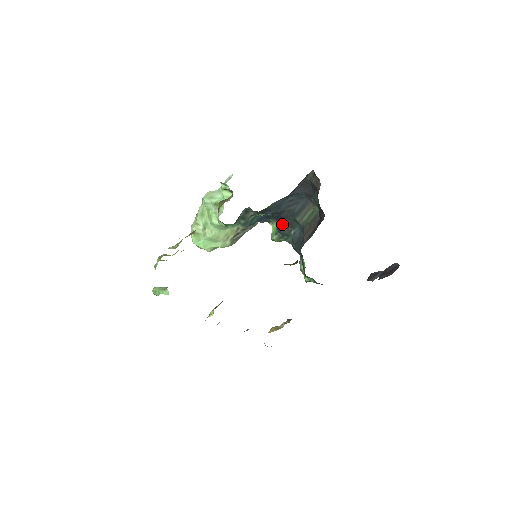
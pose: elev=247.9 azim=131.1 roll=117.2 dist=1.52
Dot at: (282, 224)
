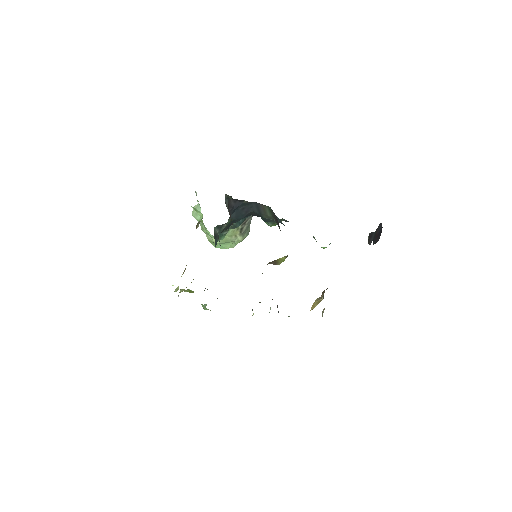
Dot at: (262, 218)
